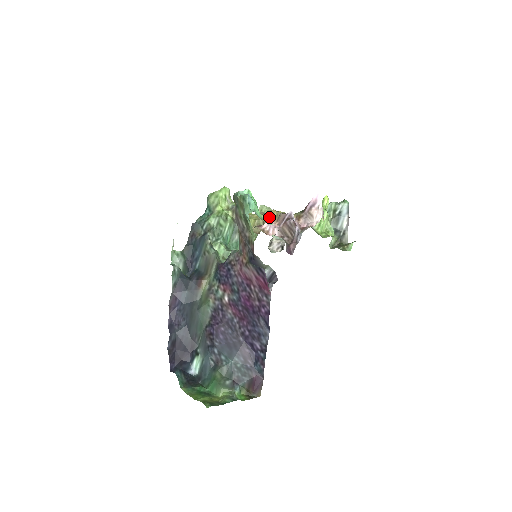
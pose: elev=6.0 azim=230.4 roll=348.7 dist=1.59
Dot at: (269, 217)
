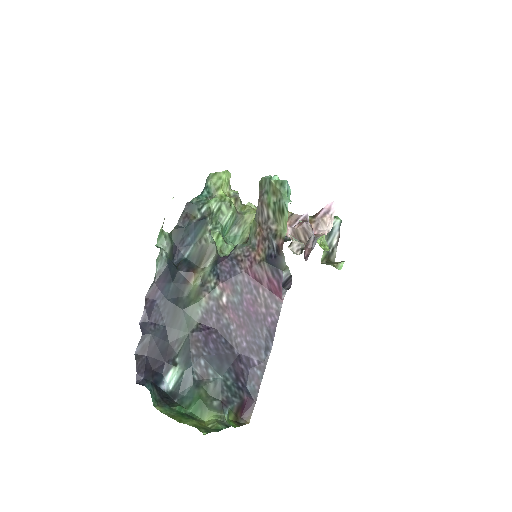
Dot at: occluded
